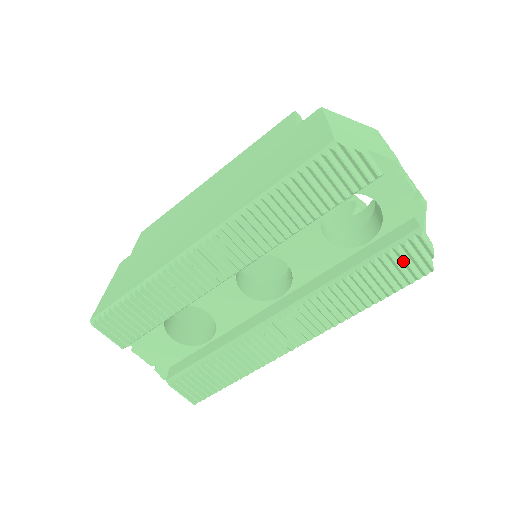
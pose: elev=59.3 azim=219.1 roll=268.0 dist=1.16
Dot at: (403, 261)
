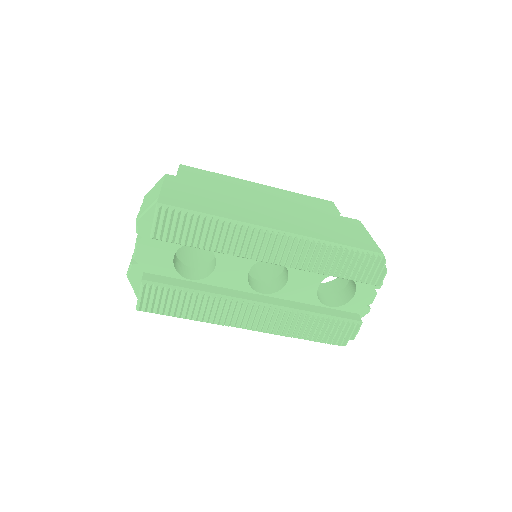
Dot at: (340, 330)
